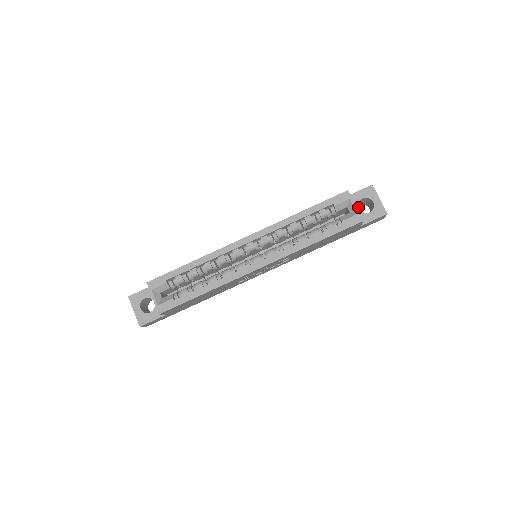
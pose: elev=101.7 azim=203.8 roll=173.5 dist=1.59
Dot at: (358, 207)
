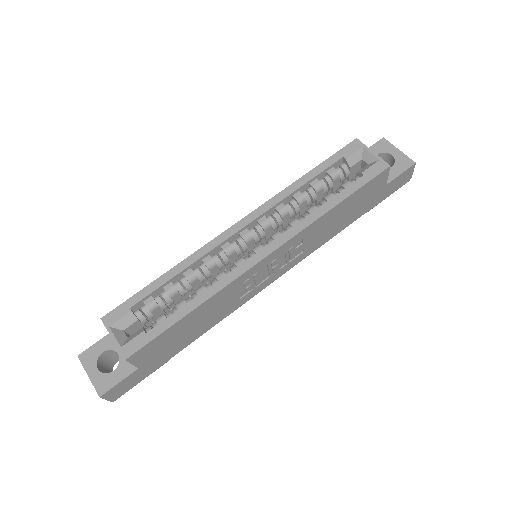
Dot at: occluded
